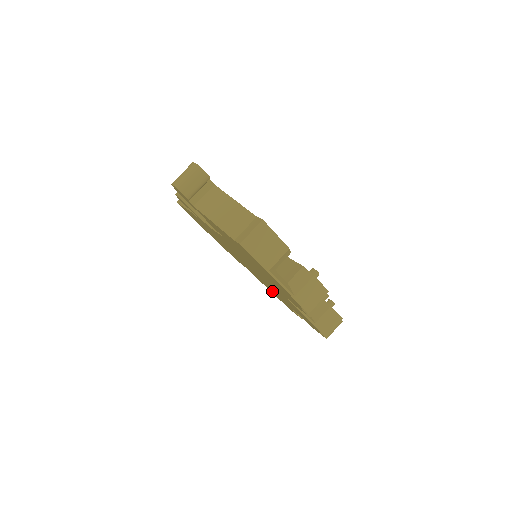
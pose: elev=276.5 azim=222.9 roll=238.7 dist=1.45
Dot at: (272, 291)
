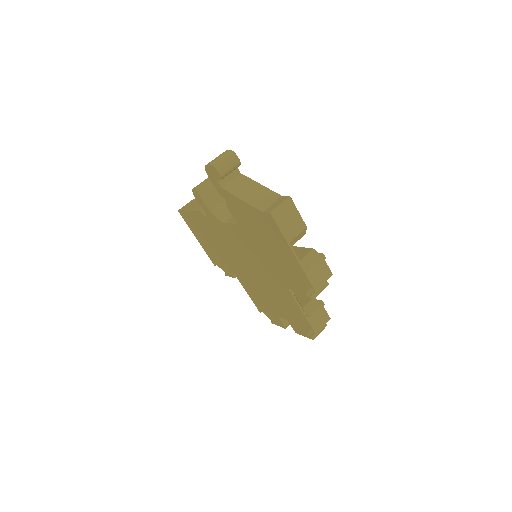
Dot at: (260, 299)
